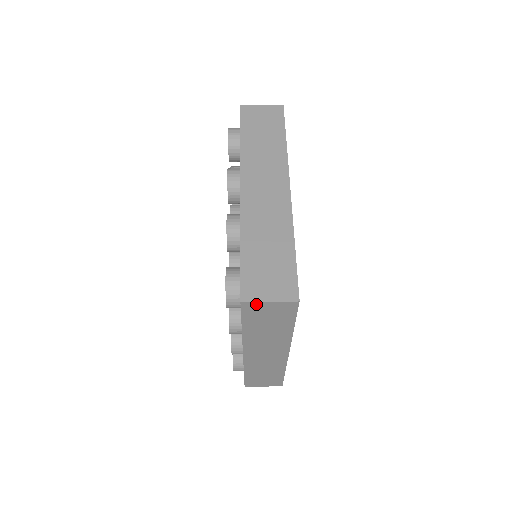
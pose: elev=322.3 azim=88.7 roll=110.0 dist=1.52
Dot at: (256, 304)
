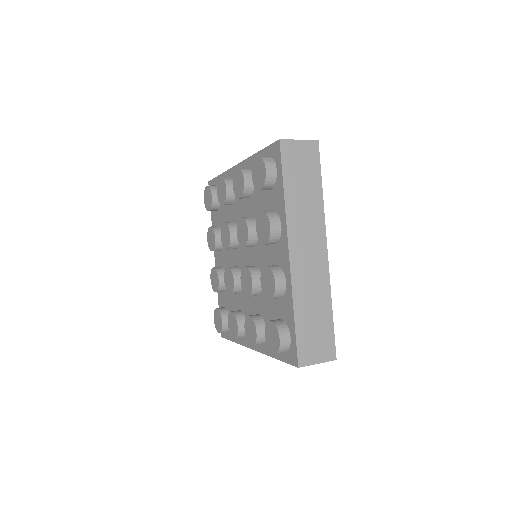
Dot at: (307, 365)
